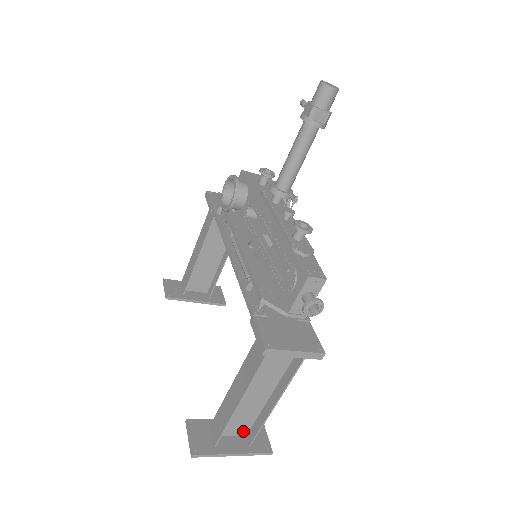
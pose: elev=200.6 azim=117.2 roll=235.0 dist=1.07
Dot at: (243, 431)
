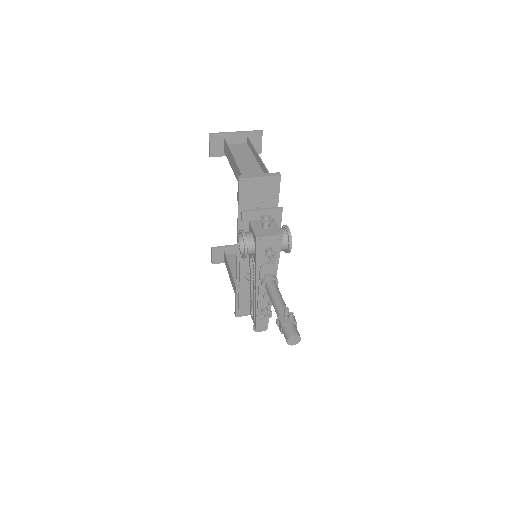
Dot at: occluded
